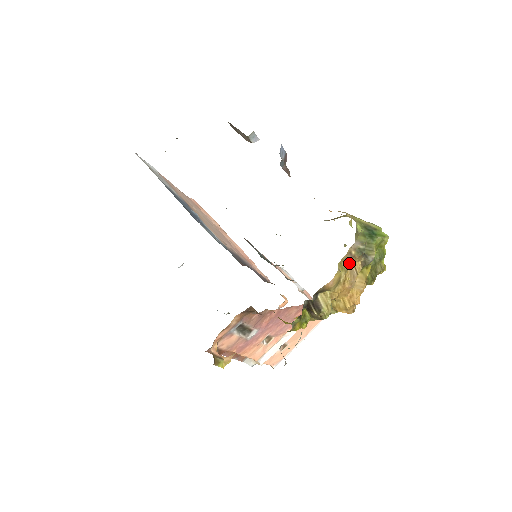
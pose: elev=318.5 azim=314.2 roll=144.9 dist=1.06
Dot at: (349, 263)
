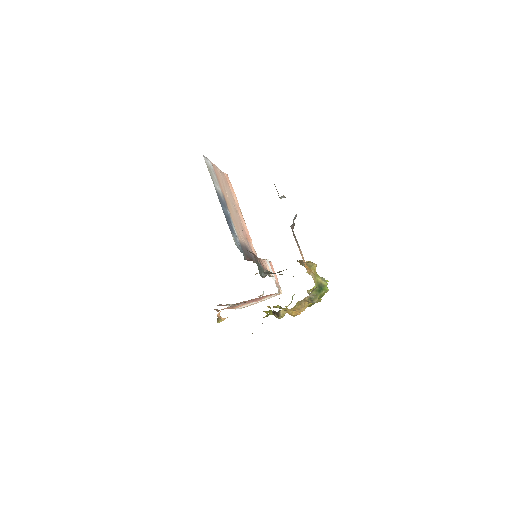
Dot at: (302, 302)
